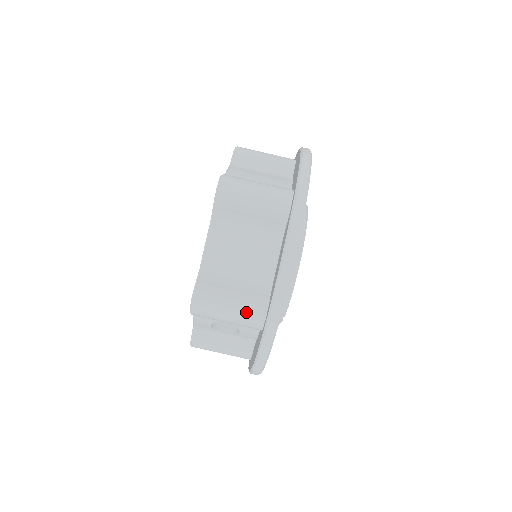
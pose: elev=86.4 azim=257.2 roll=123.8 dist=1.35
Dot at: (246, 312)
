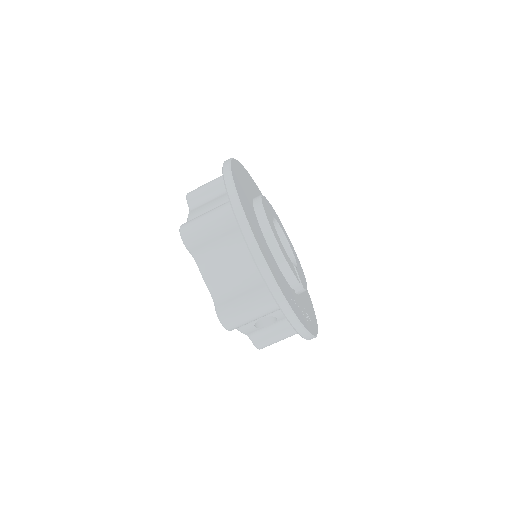
Dot at: (260, 304)
